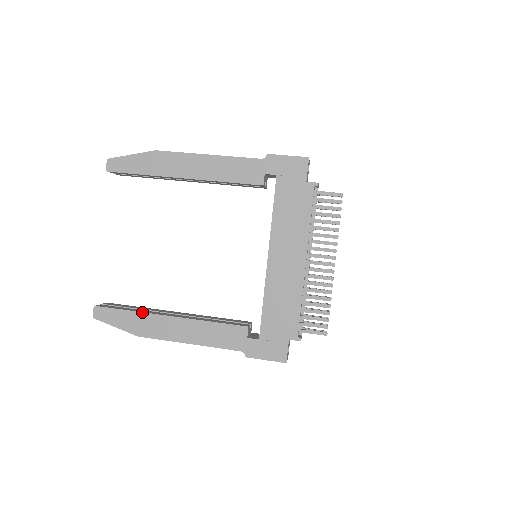
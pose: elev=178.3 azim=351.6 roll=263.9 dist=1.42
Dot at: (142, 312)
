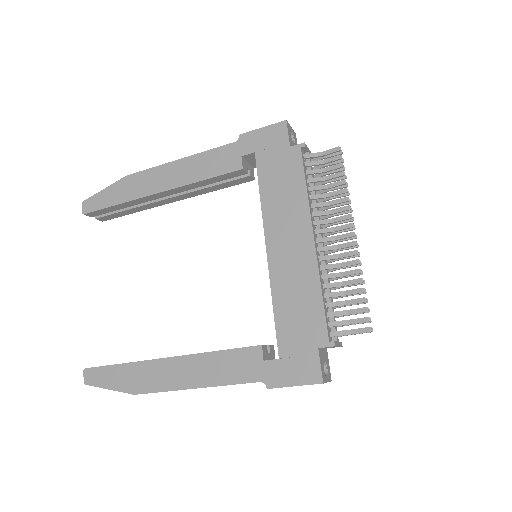
Dot at: (135, 362)
